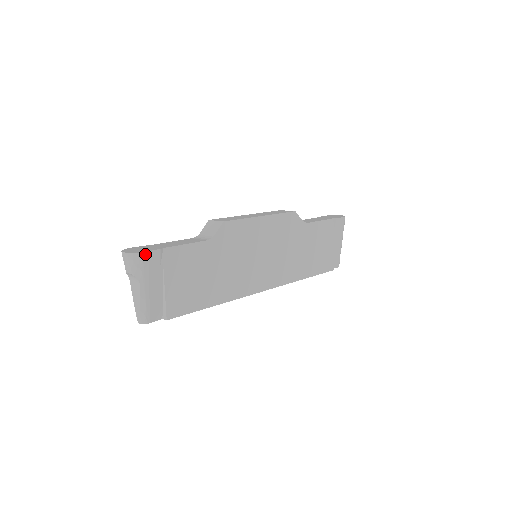
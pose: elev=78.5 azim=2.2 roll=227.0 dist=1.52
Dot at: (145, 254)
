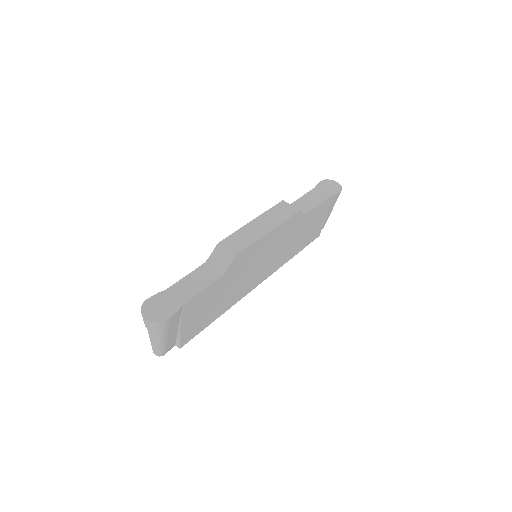
Dot at: (167, 321)
